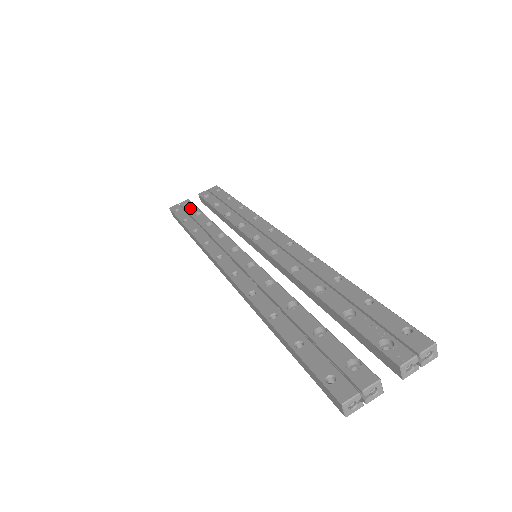
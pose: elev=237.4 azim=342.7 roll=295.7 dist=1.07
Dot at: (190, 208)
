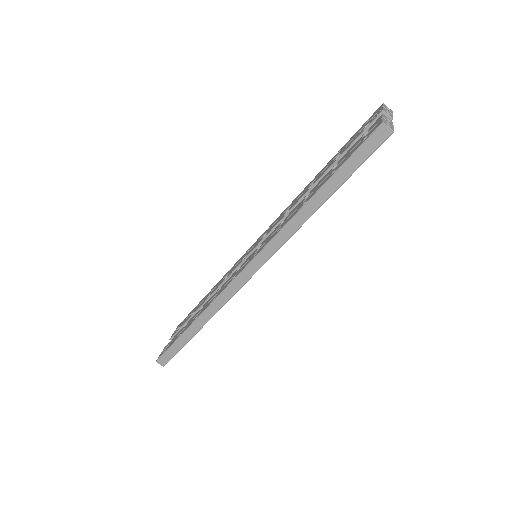
Dot at: (174, 338)
